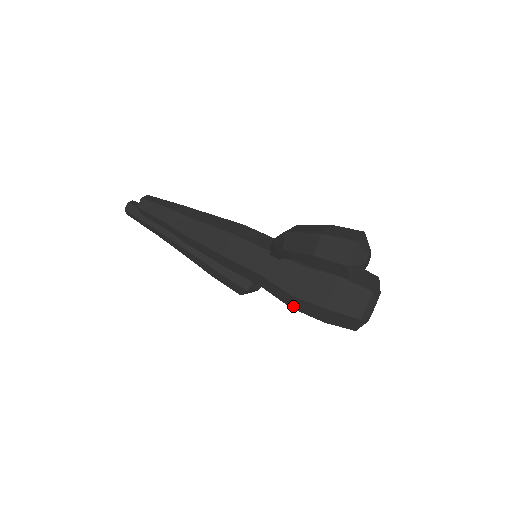
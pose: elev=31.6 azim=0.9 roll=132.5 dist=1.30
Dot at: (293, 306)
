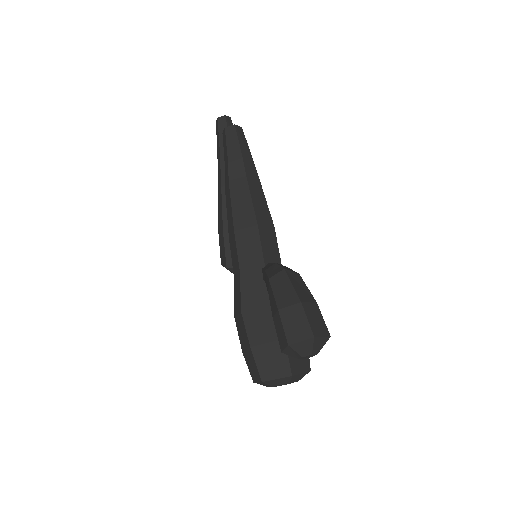
Dot at: (236, 317)
